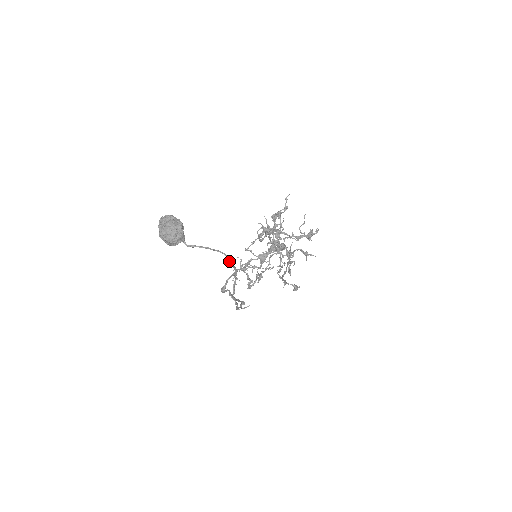
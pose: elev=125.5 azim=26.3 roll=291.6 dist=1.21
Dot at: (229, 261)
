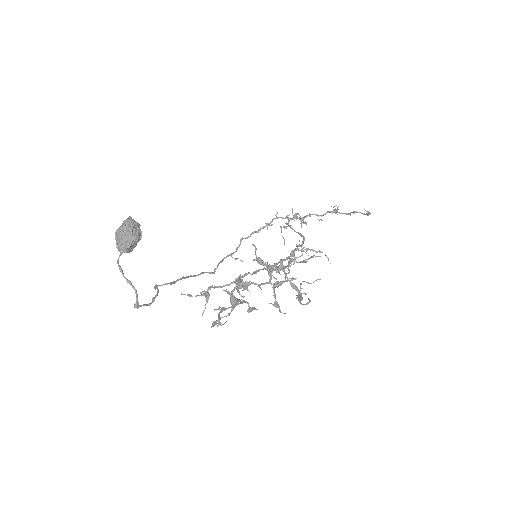
Dot at: (135, 304)
